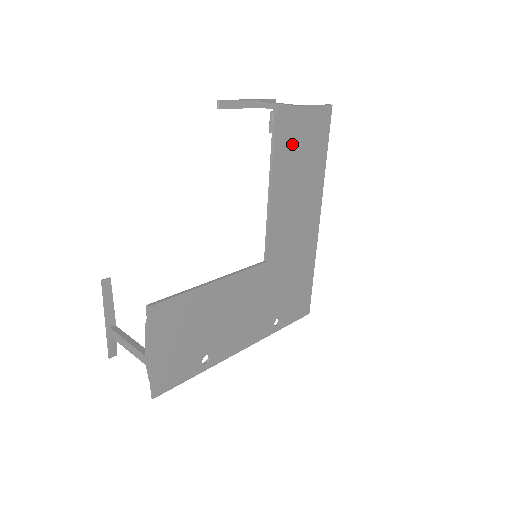
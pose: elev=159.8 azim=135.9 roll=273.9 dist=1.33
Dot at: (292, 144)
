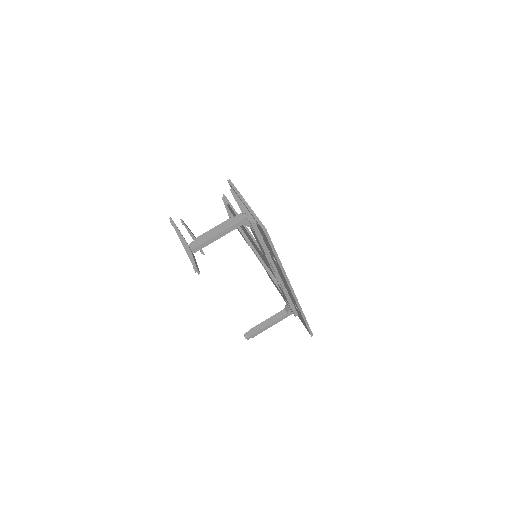
Dot at: occluded
